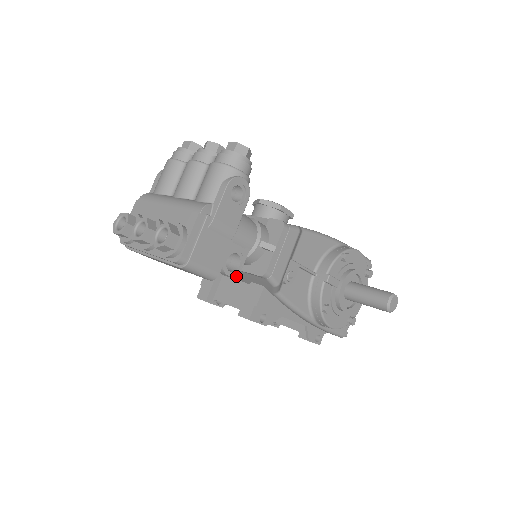
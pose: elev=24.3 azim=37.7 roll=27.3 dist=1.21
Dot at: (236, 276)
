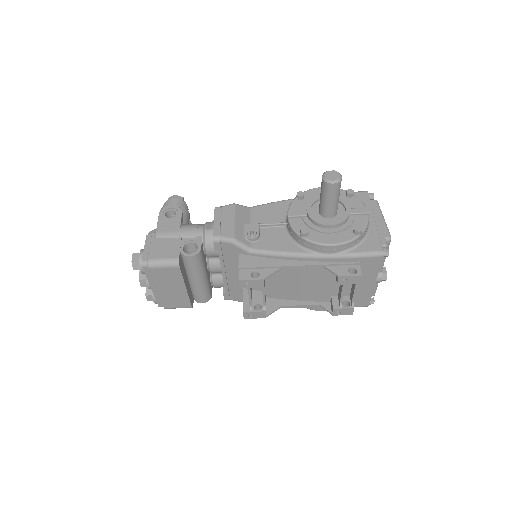
Dot at: occluded
